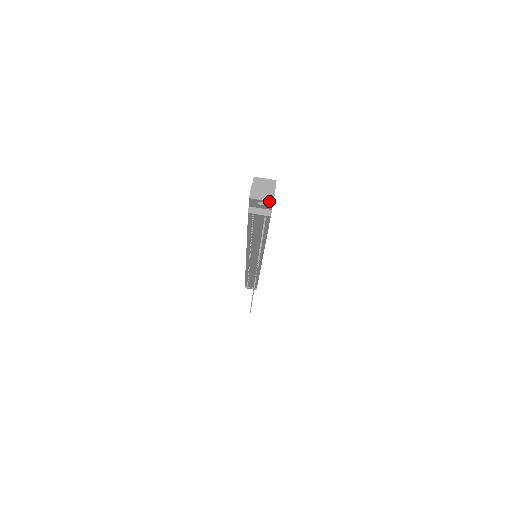
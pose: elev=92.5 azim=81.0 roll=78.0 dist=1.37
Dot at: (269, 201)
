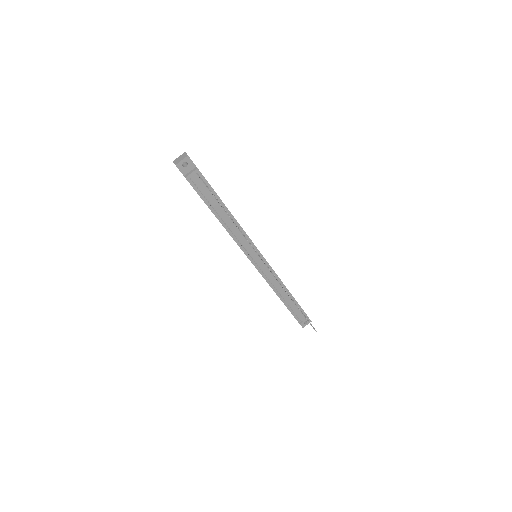
Dot at: (186, 157)
